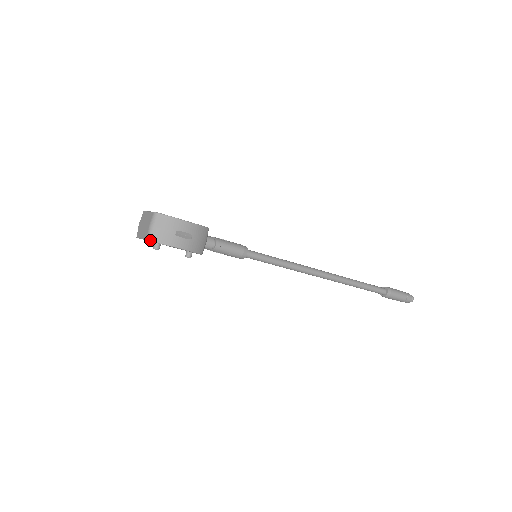
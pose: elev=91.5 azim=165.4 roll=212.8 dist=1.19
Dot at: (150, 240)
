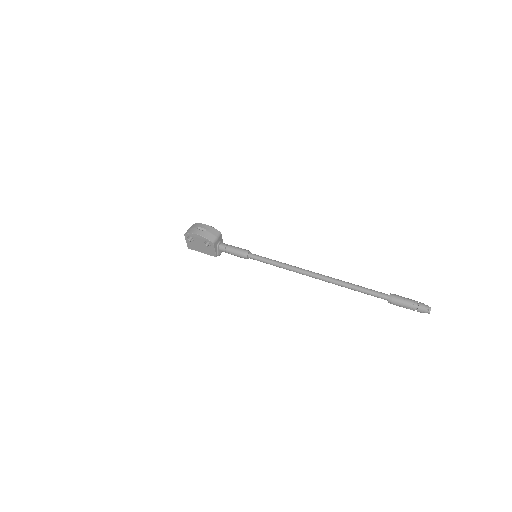
Dot at: (185, 234)
